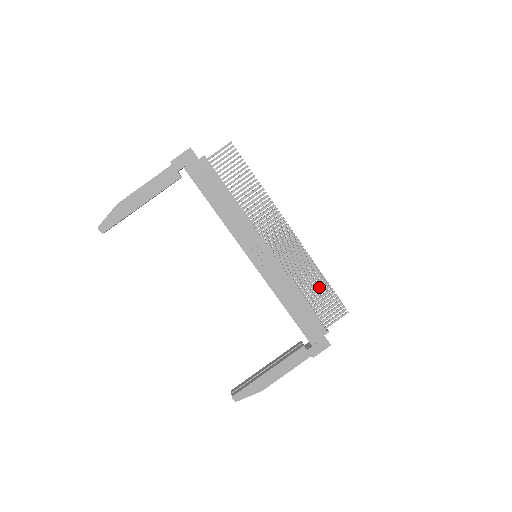
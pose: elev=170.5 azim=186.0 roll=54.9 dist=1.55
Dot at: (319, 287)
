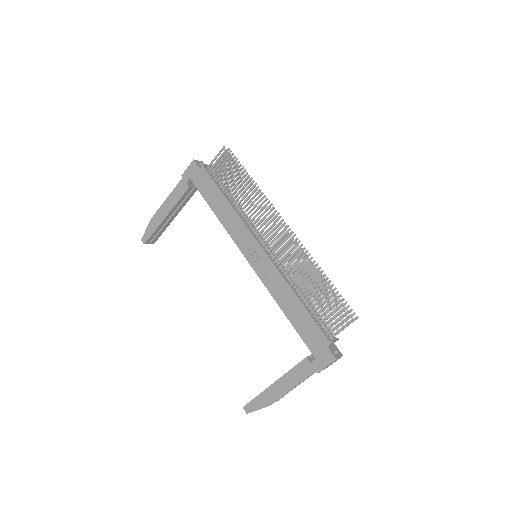
Dot at: (318, 288)
